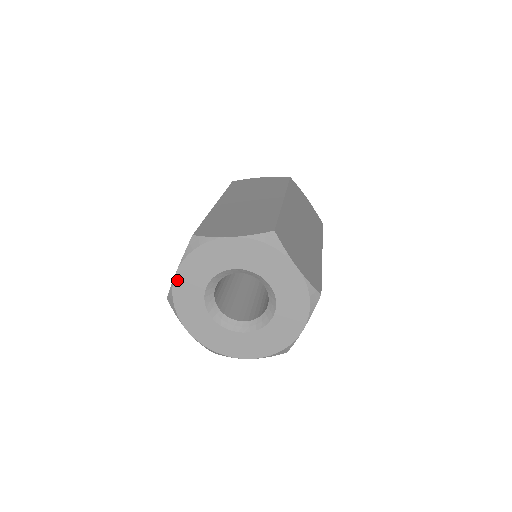
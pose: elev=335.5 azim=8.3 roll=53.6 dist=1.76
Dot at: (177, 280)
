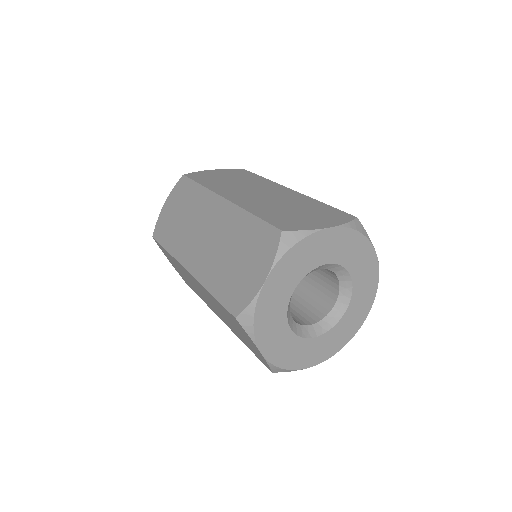
Dot at: (268, 356)
